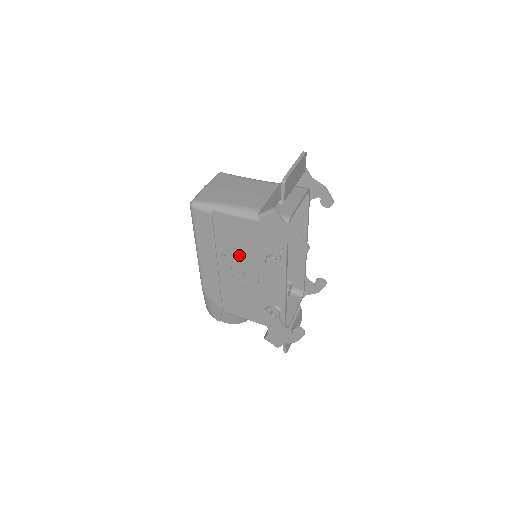
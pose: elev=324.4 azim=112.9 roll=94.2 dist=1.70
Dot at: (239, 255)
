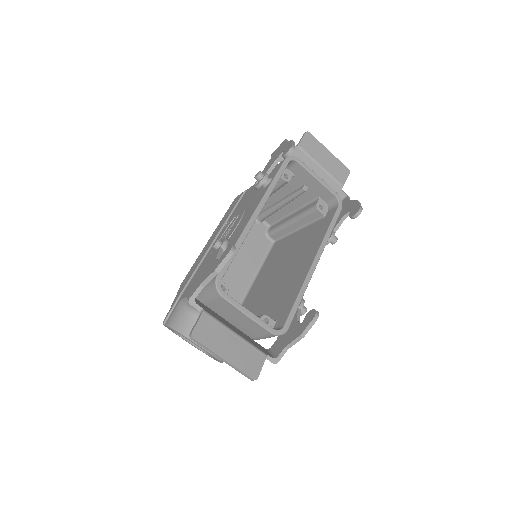
Dot at: occluded
